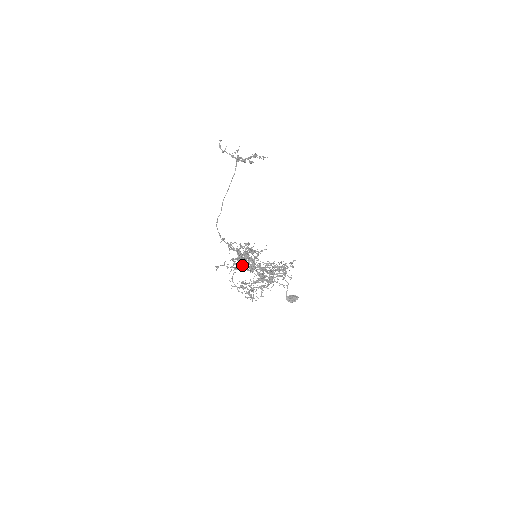
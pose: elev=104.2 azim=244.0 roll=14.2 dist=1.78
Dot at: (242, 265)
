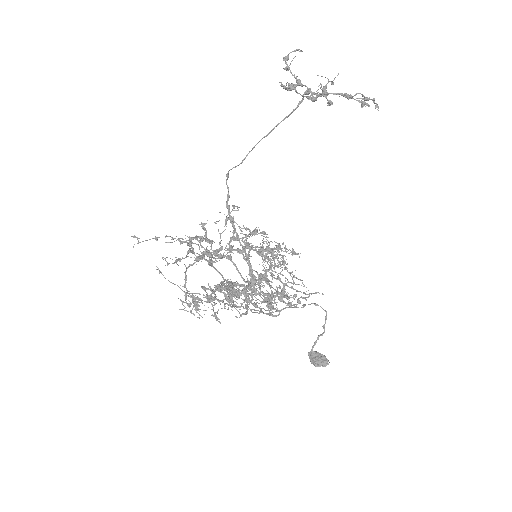
Dot at: occluded
